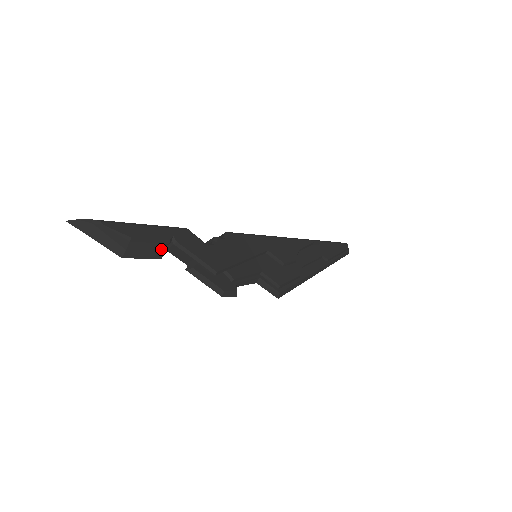
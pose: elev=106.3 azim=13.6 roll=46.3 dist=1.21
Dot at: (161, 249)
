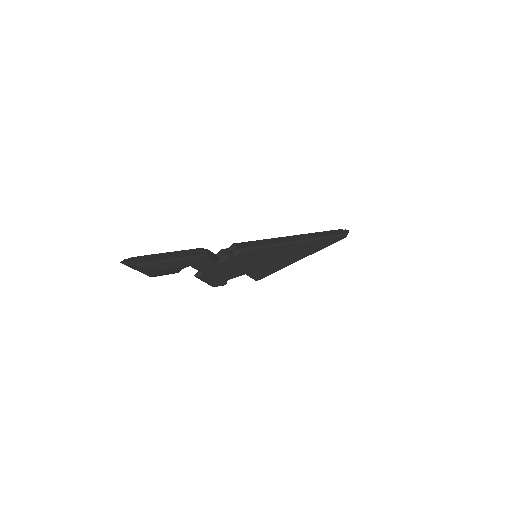
Dot at: (181, 269)
